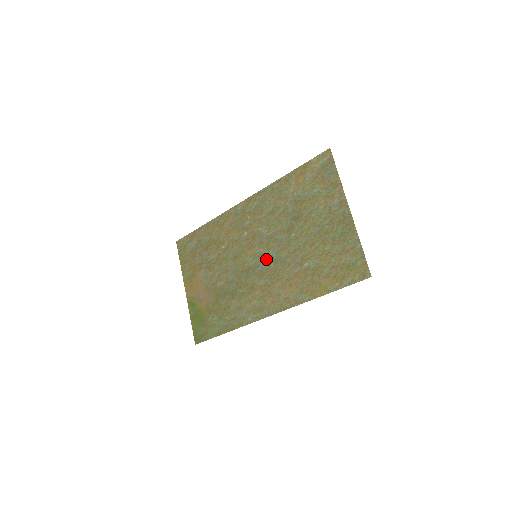
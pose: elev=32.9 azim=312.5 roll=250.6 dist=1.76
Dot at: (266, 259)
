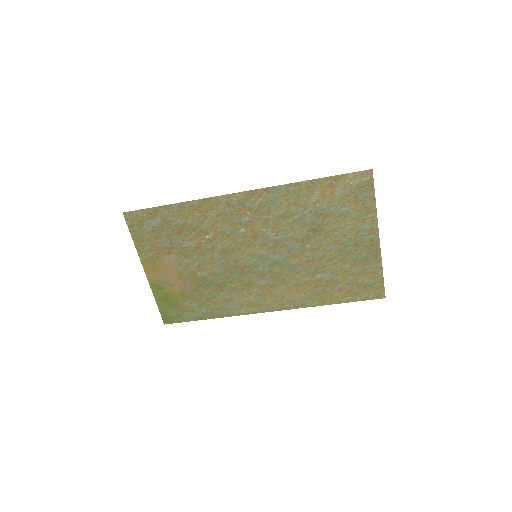
Dot at: (270, 262)
